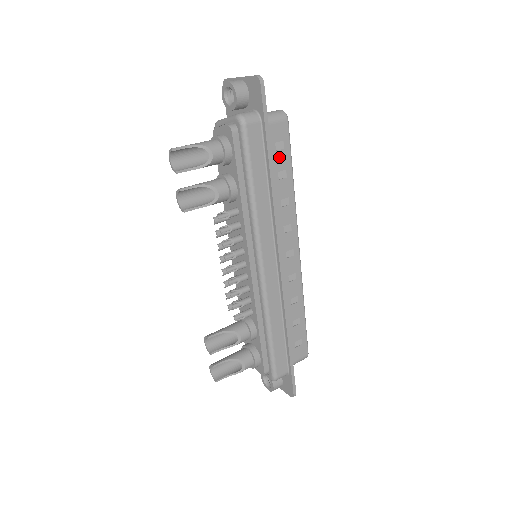
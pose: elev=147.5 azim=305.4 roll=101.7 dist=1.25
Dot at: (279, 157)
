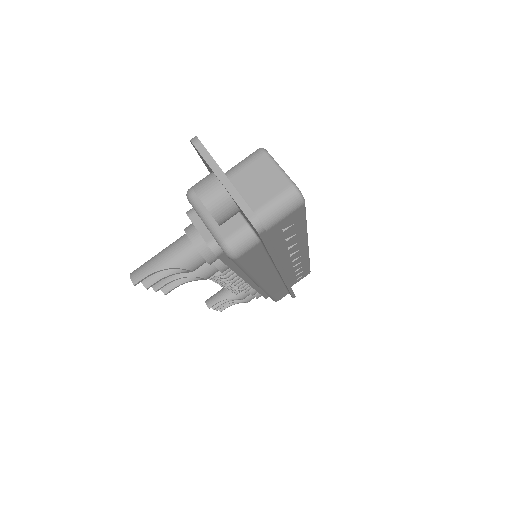
Dot at: (287, 231)
